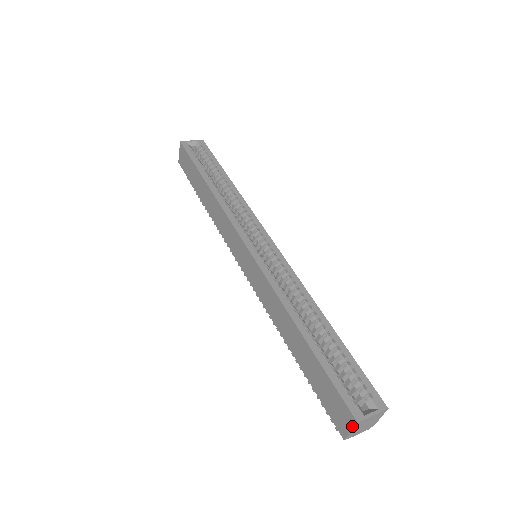
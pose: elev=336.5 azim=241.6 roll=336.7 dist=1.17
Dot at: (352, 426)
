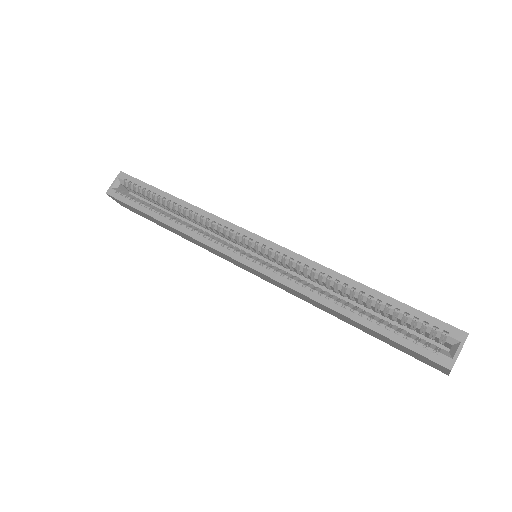
Dot at: (448, 371)
